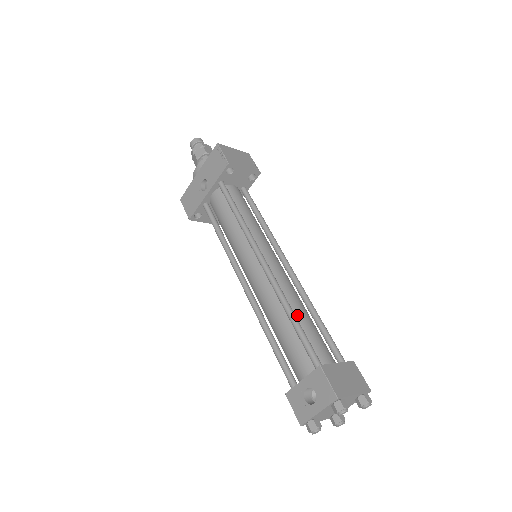
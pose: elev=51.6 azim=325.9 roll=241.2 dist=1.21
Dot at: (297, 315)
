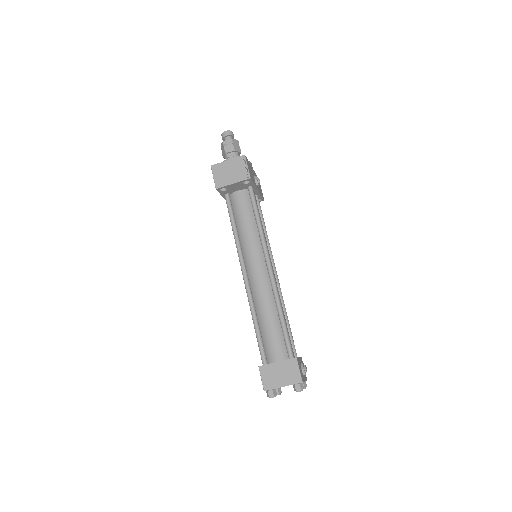
Dot at: (262, 320)
